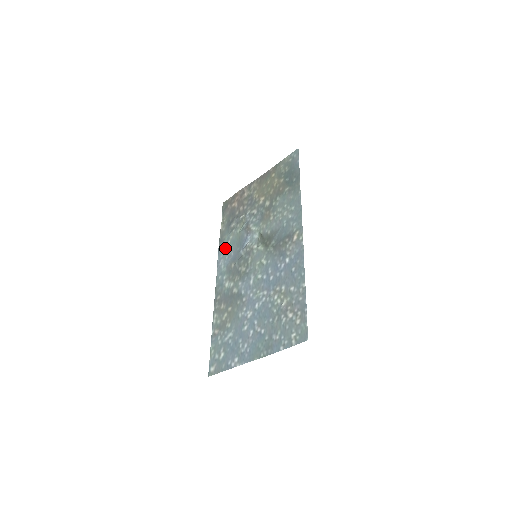
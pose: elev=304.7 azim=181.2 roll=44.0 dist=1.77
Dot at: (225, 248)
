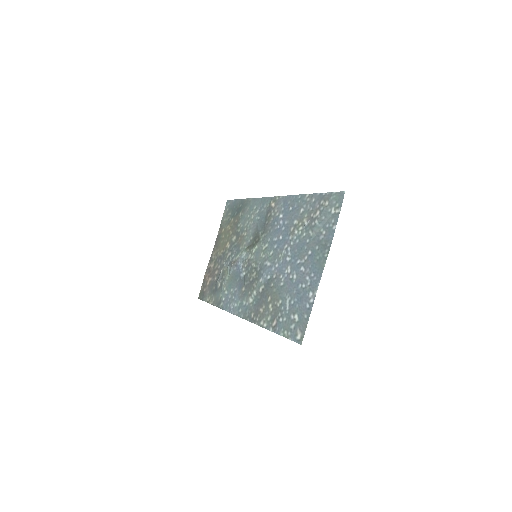
Dot at: (226, 299)
